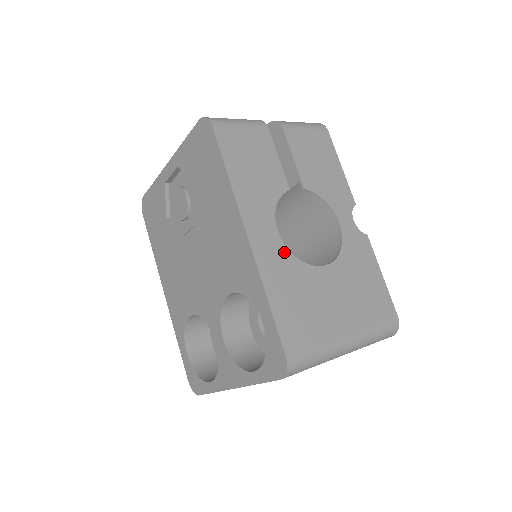
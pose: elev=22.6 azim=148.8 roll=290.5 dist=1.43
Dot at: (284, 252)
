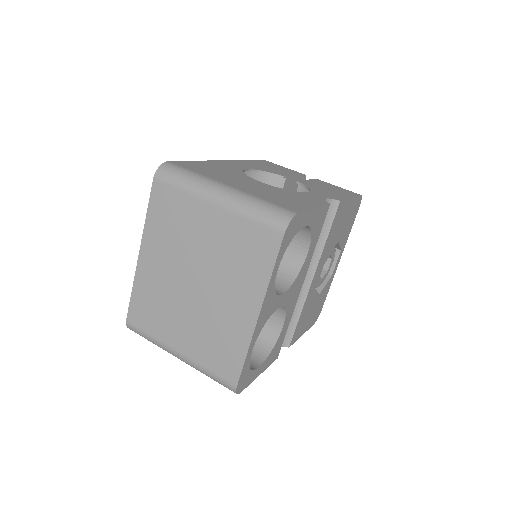
Dot at: (238, 169)
